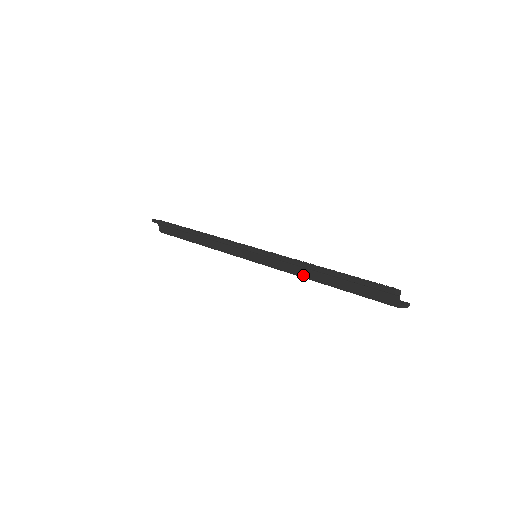
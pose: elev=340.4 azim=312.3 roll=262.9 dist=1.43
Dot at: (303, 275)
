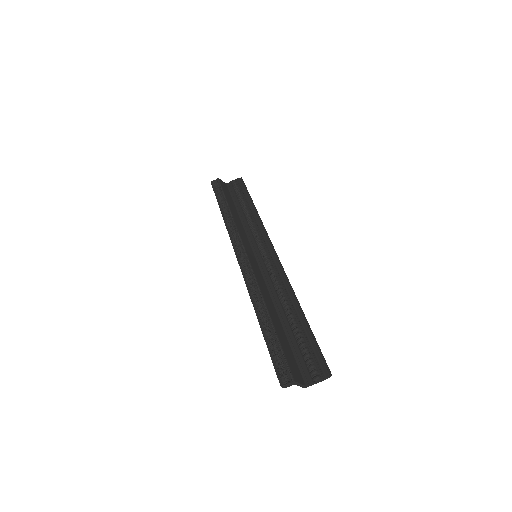
Dot at: occluded
